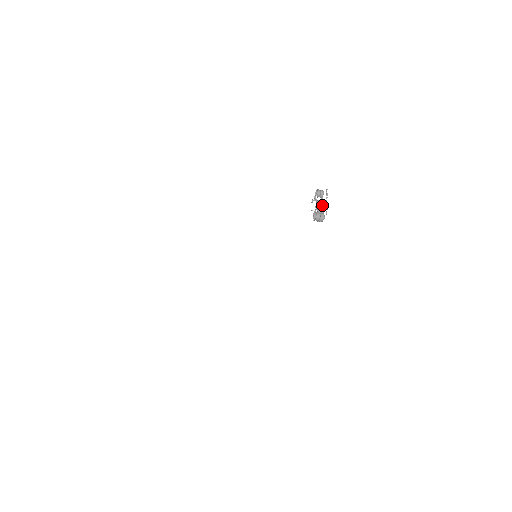
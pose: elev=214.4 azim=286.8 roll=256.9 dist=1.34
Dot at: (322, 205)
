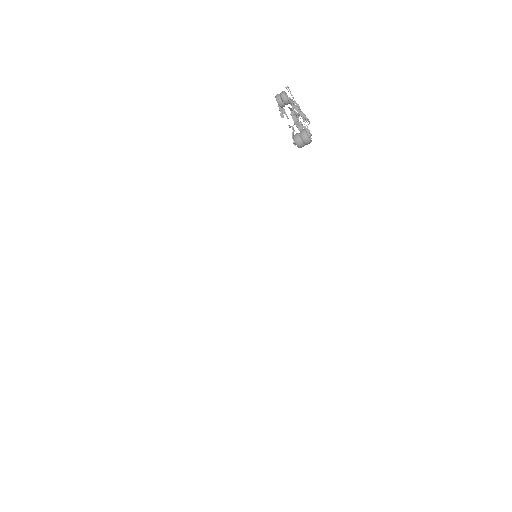
Dot at: (297, 113)
